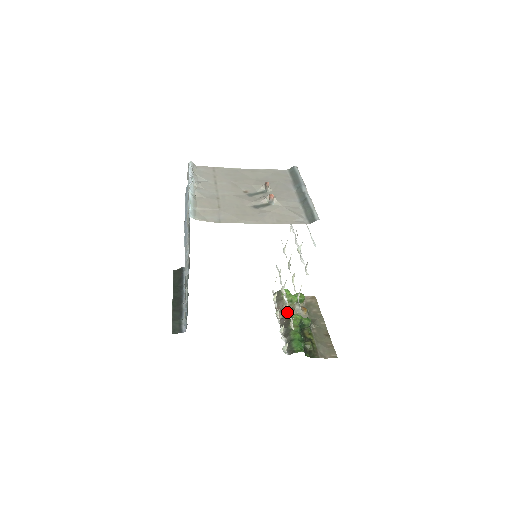
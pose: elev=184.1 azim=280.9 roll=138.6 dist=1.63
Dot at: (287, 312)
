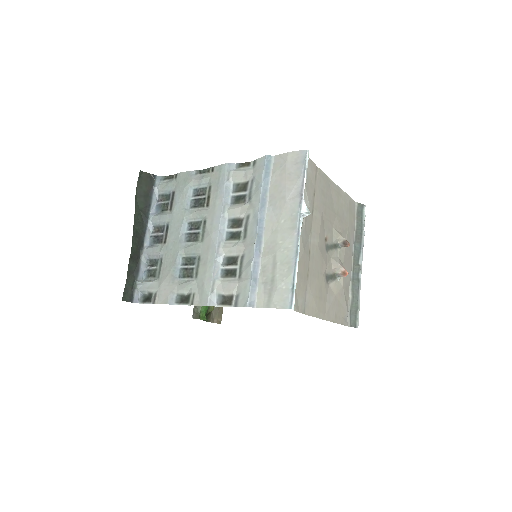
Dot at: occluded
